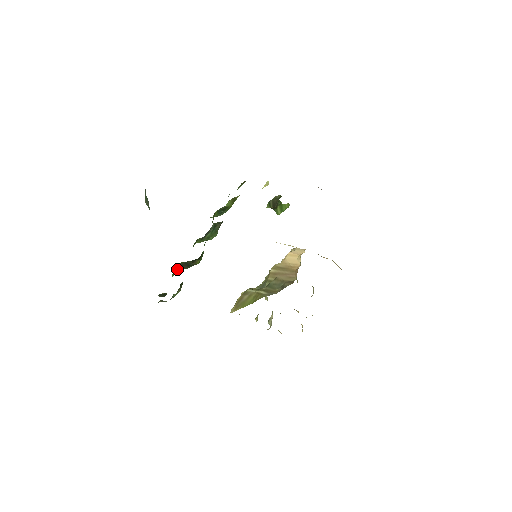
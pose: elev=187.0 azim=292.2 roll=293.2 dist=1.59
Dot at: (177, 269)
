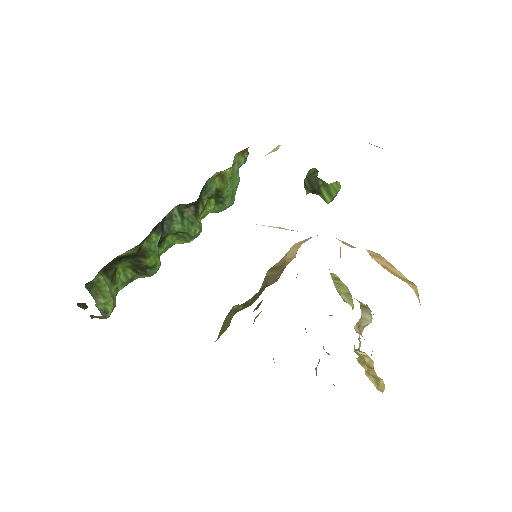
Dot at: (130, 275)
